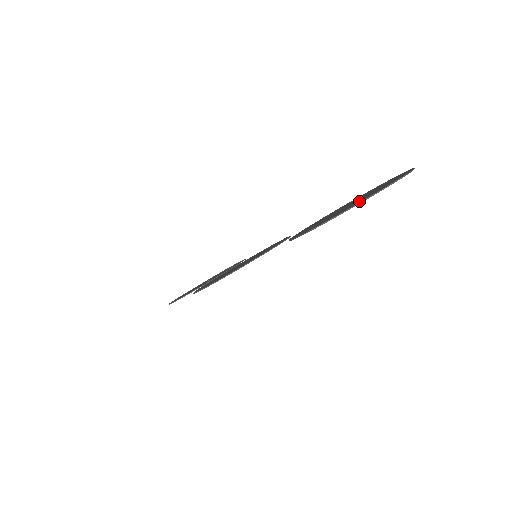
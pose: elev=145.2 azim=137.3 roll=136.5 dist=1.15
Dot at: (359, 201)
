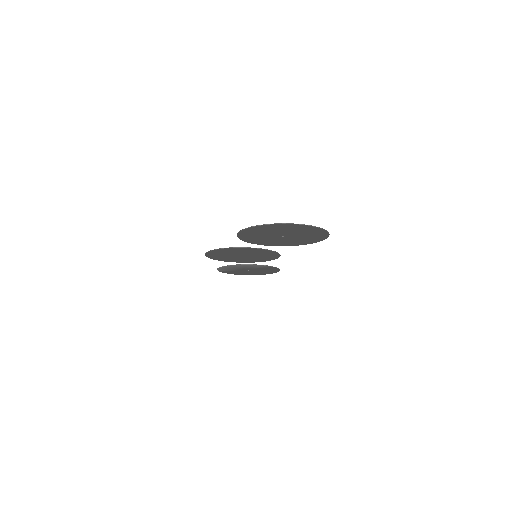
Dot at: (266, 227)
